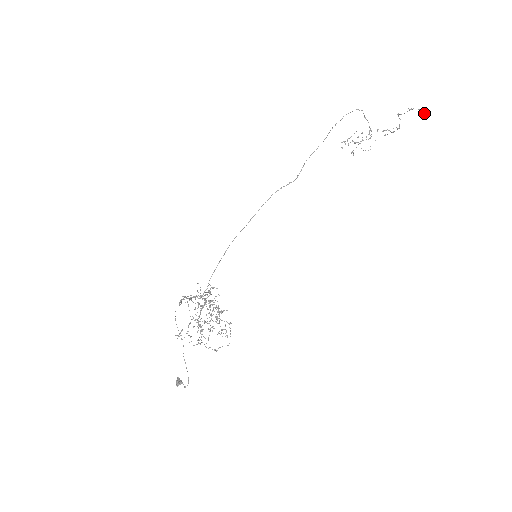
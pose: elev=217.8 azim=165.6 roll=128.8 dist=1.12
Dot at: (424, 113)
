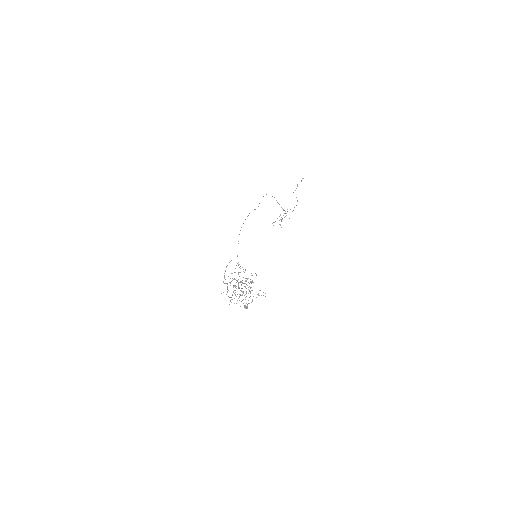
Dot at: occluded
